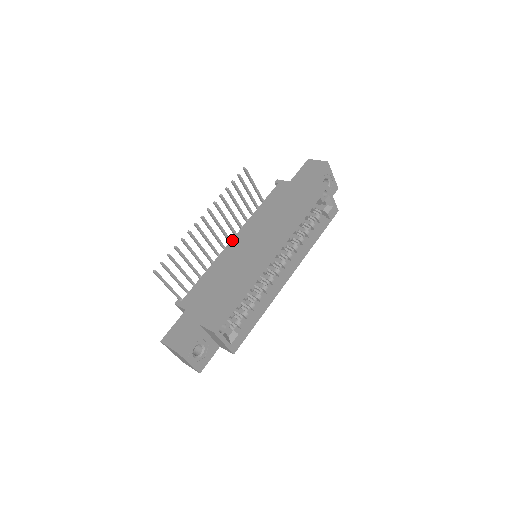
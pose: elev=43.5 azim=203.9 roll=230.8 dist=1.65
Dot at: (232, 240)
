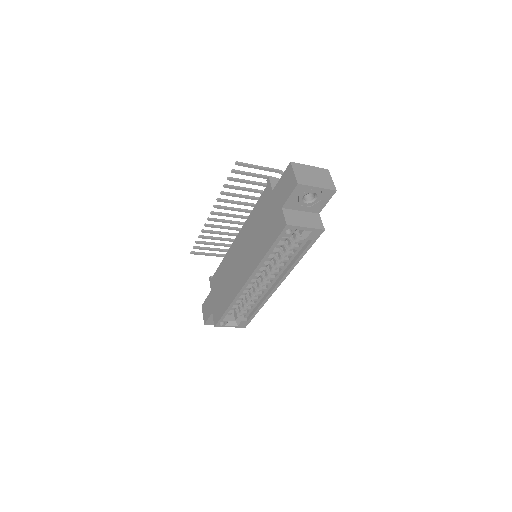
Dot at: (235, 240)
